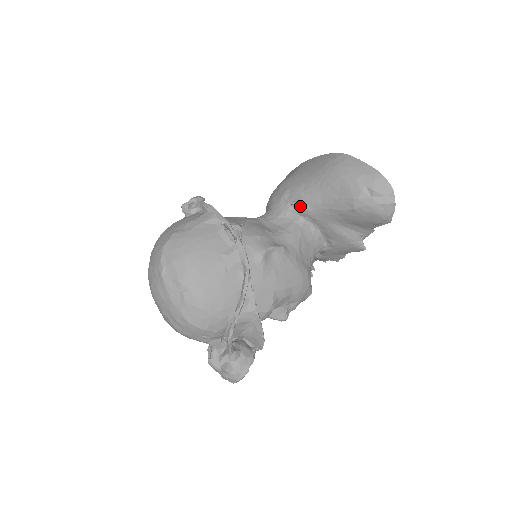
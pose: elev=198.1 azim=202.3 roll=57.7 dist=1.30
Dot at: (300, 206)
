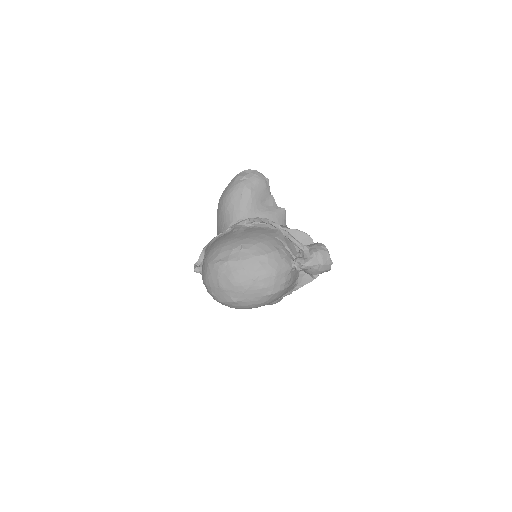
Dot at: occluded
